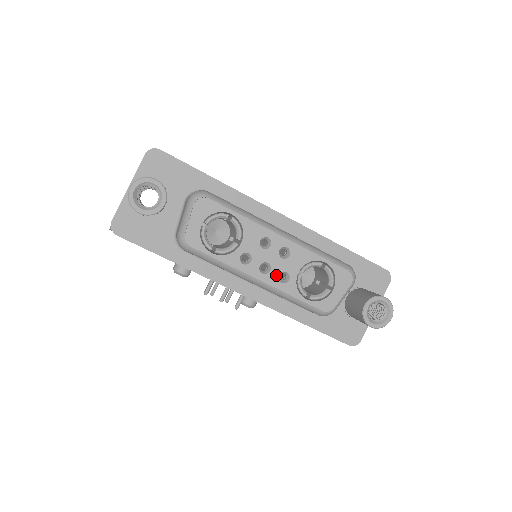
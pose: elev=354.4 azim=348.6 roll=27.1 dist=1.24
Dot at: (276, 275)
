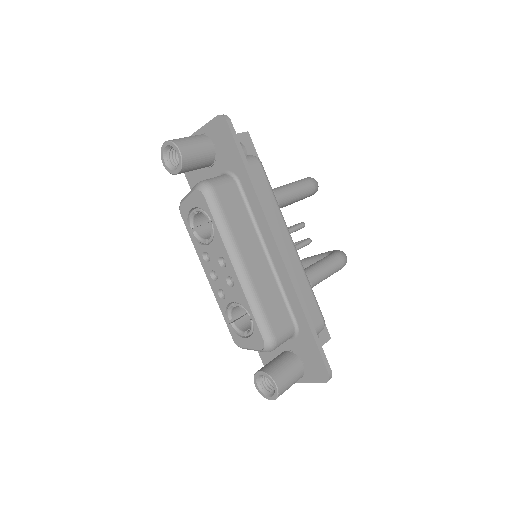
Dot at: (218, 287)
